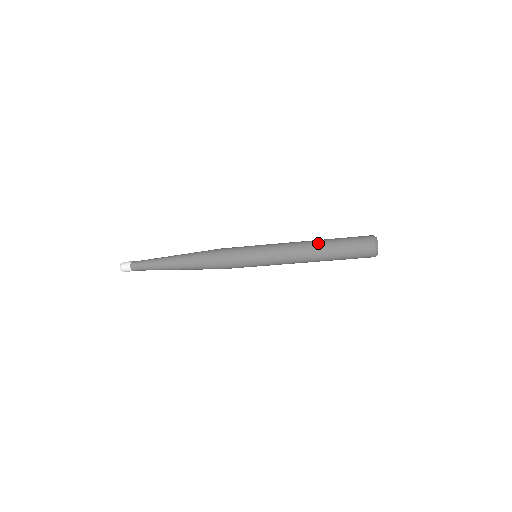
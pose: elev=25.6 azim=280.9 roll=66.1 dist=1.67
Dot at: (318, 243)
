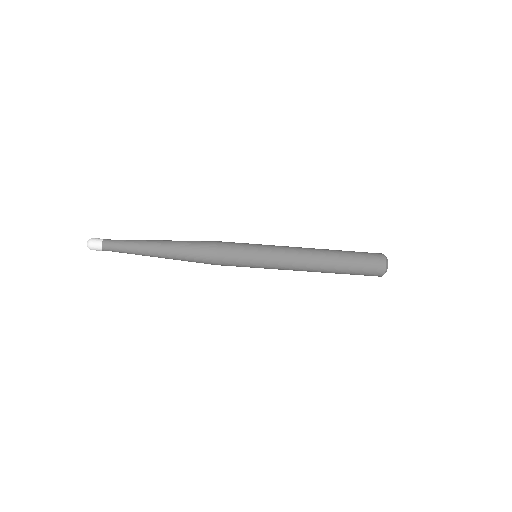
Dot at: (326, 249)
